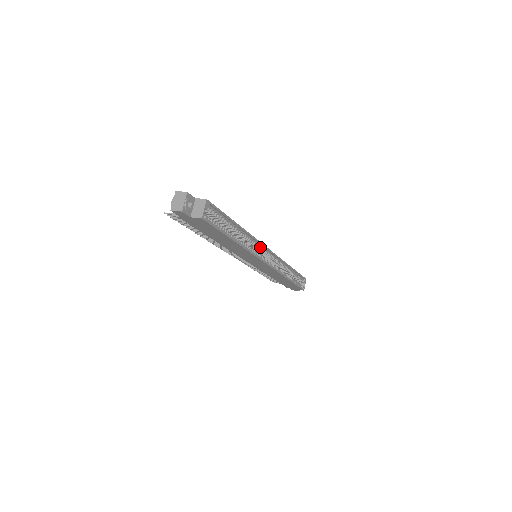
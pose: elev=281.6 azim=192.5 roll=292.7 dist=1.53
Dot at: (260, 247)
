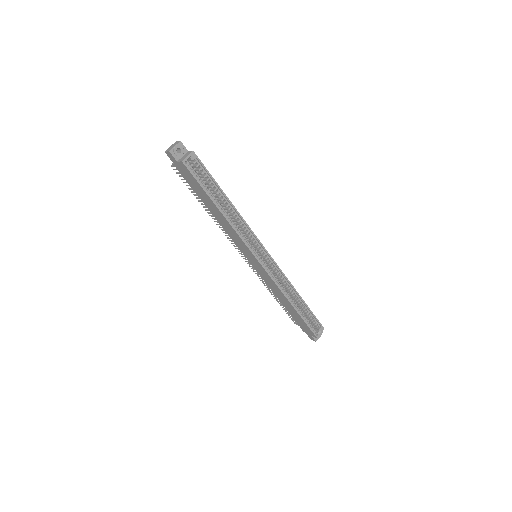
Dot at: (256, 242)
